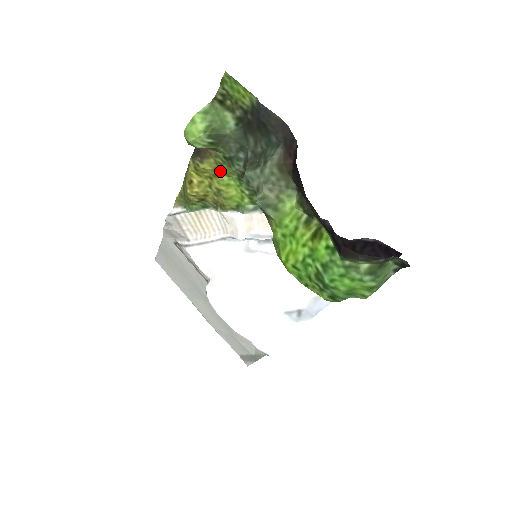
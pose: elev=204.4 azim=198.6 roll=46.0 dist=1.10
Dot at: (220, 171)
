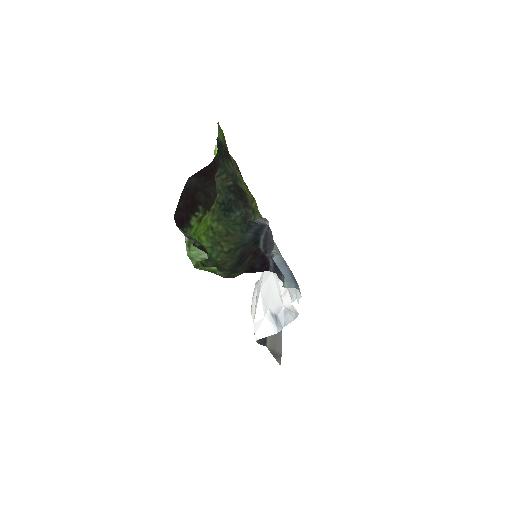
Dot at: occluded
